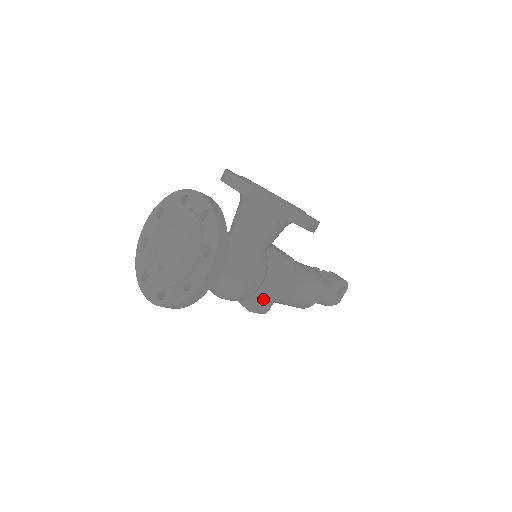
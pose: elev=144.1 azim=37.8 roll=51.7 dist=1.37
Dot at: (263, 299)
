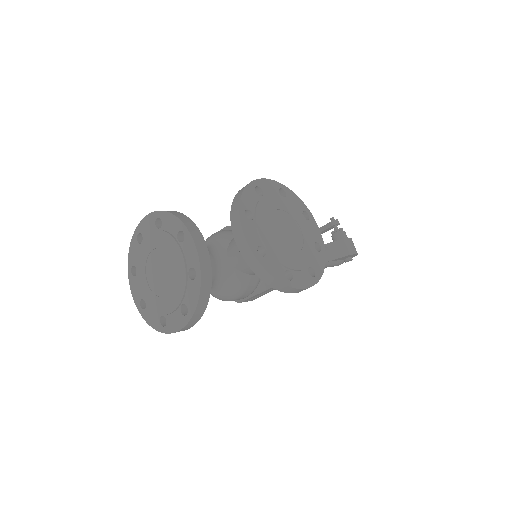
Dot at: (247, 299)
